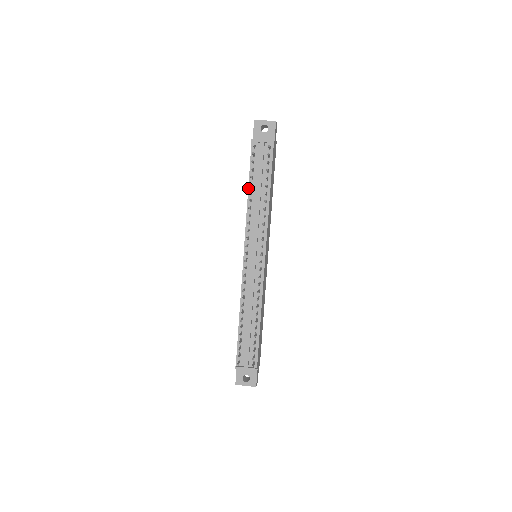
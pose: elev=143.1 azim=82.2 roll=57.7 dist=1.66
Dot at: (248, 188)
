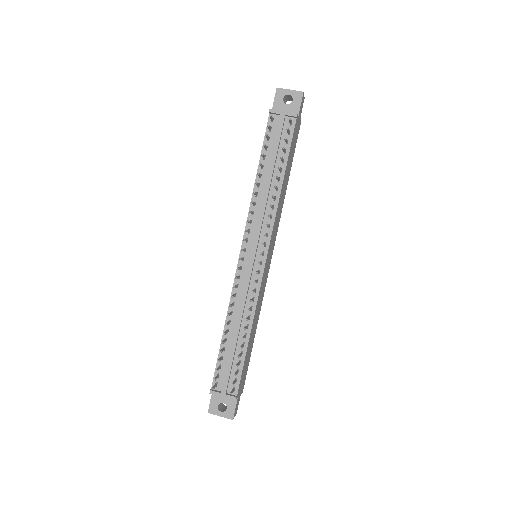
Dot at: (257, 169)
